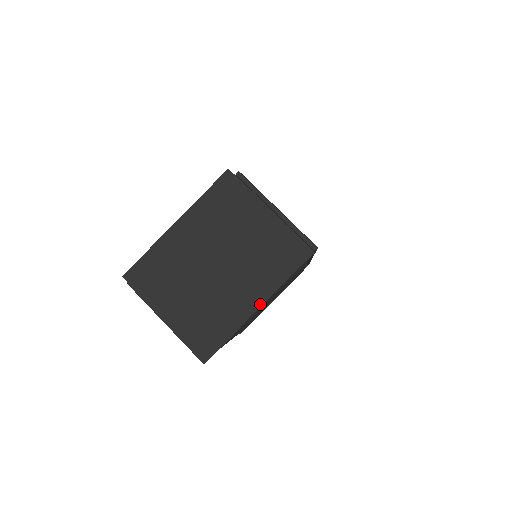
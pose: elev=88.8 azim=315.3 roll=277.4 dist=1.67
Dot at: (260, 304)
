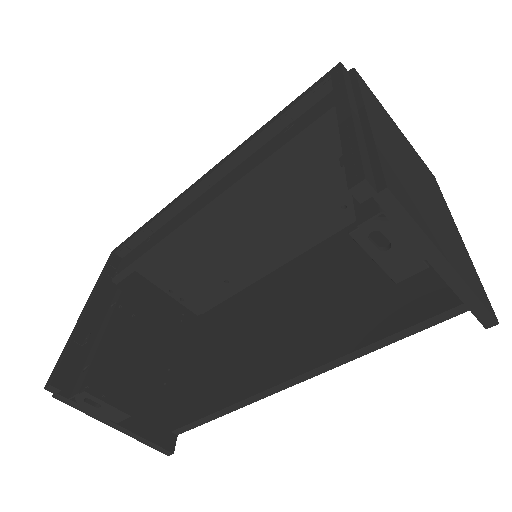
Dot at: occluded
